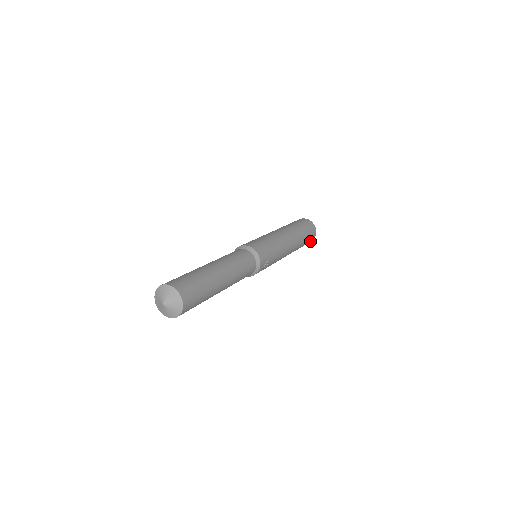
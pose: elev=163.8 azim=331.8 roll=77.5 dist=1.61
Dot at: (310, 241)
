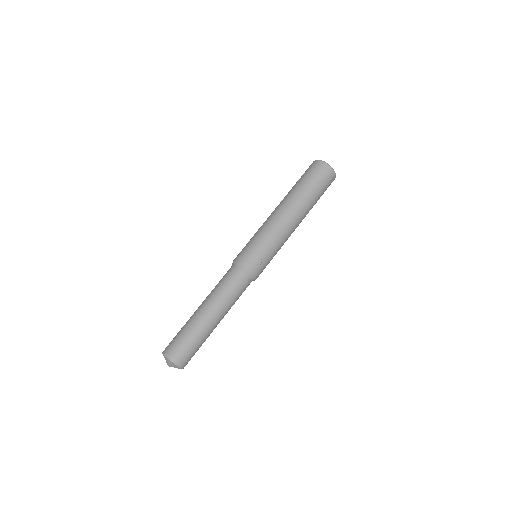
Dot at: (332, 181)
